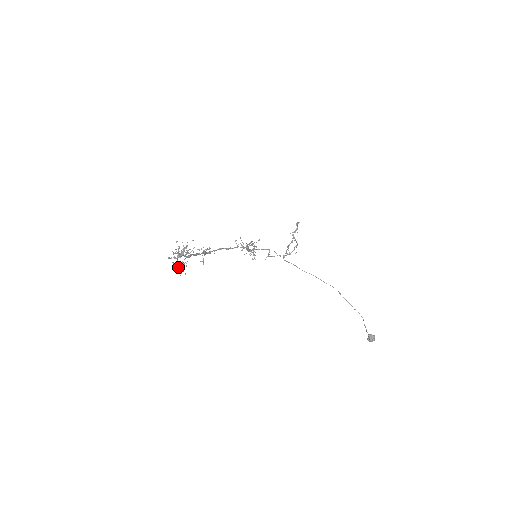
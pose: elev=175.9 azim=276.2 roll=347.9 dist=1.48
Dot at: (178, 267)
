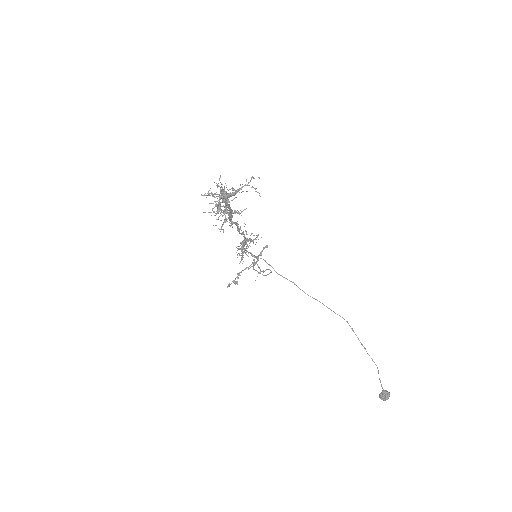
Dot at: (218, 212)
